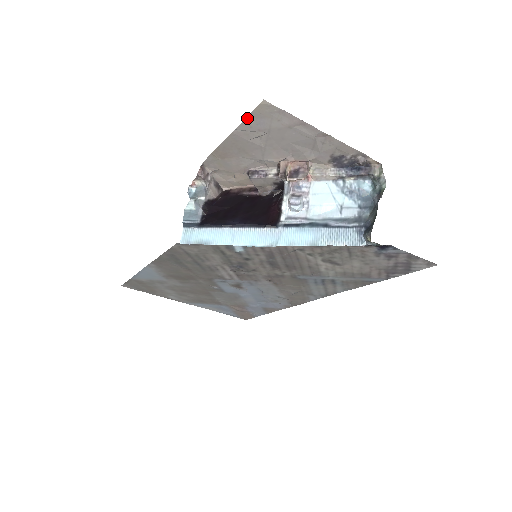
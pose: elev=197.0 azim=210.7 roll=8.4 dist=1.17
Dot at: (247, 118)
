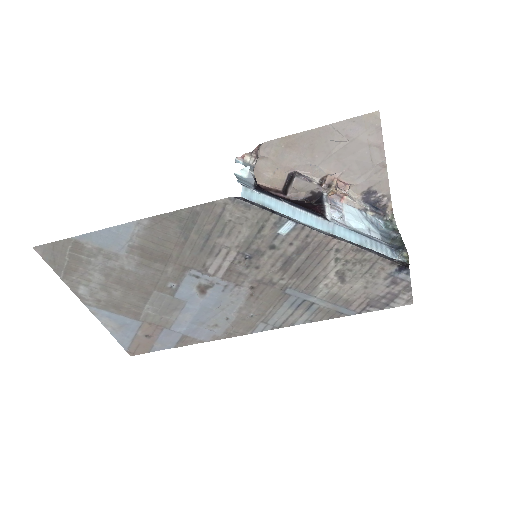
Dot at: (350, 119)
